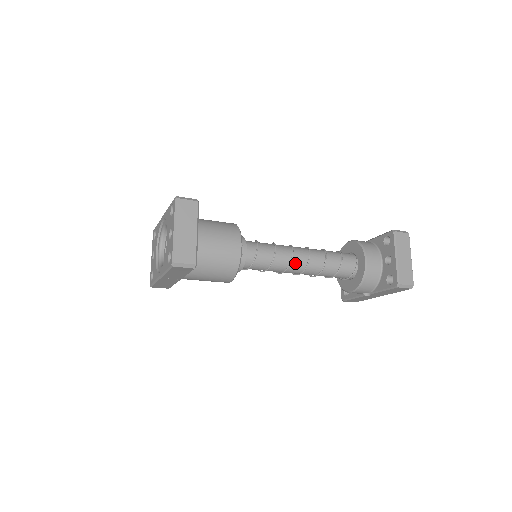
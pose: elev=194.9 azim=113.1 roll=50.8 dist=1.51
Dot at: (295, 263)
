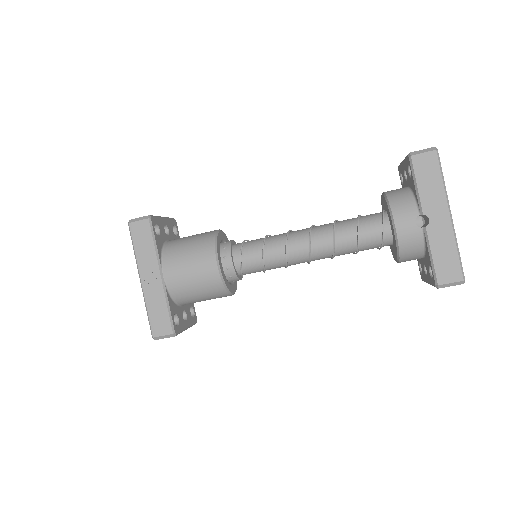
Dot at: (295, 233)
